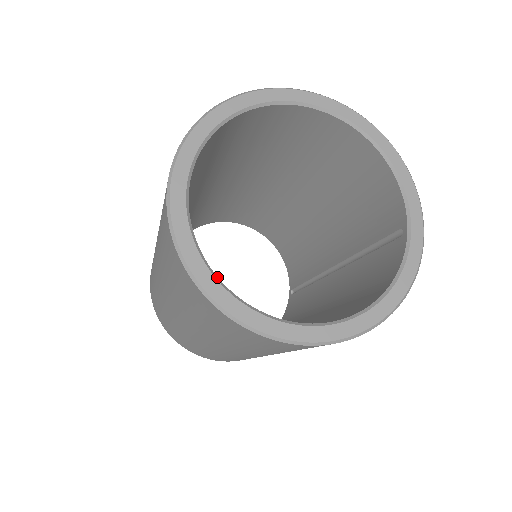
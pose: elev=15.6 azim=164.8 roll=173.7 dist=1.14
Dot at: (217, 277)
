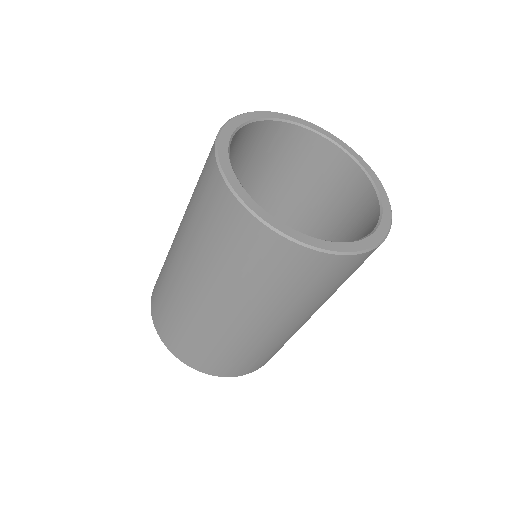
Dot at: occluded
